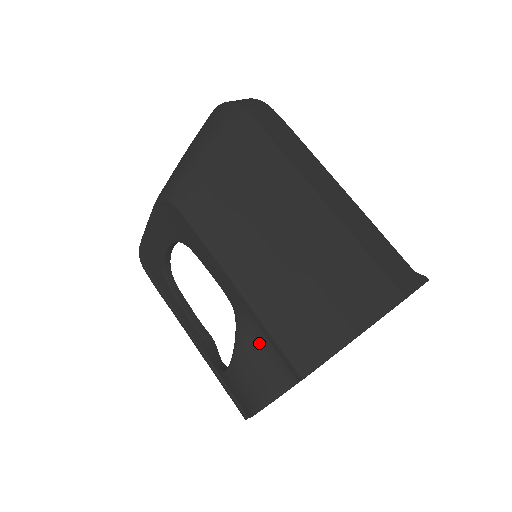
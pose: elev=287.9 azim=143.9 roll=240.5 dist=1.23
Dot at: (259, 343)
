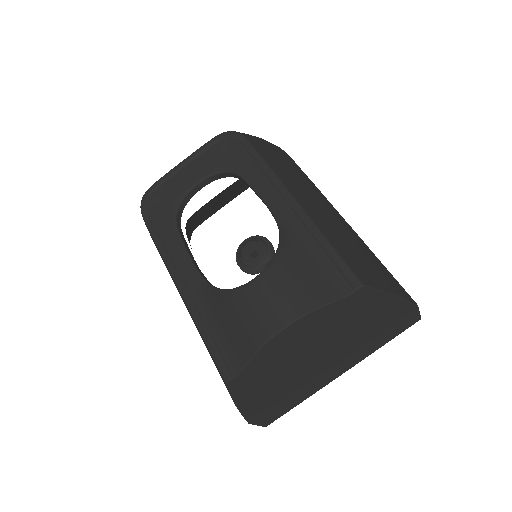
Dot at: (309, 253)
